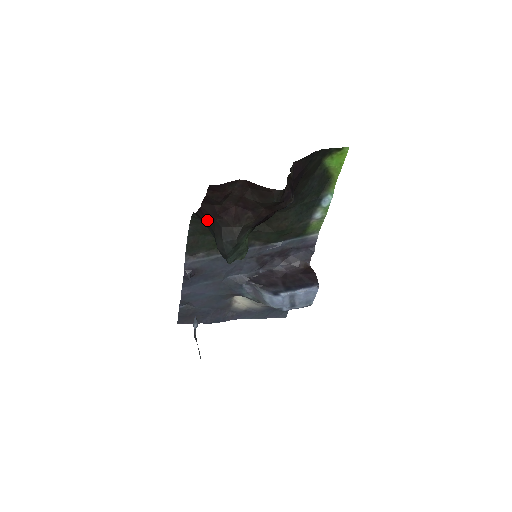
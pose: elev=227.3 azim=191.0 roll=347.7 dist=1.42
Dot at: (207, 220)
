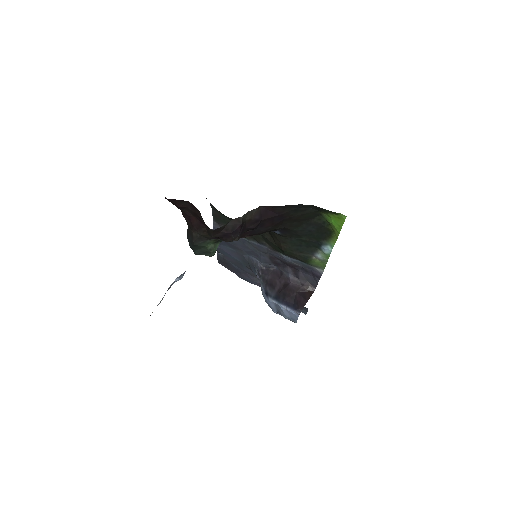
Dot at: occluded
